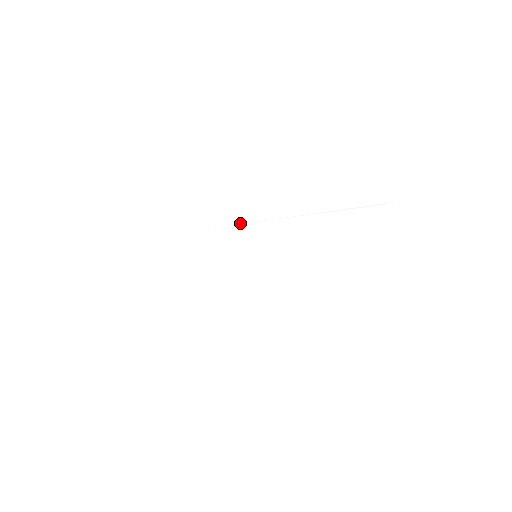
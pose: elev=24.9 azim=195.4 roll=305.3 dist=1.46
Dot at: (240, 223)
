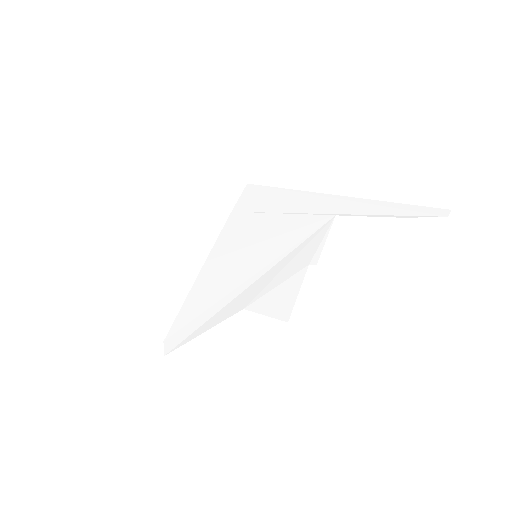
Dot at: (260, 211)
